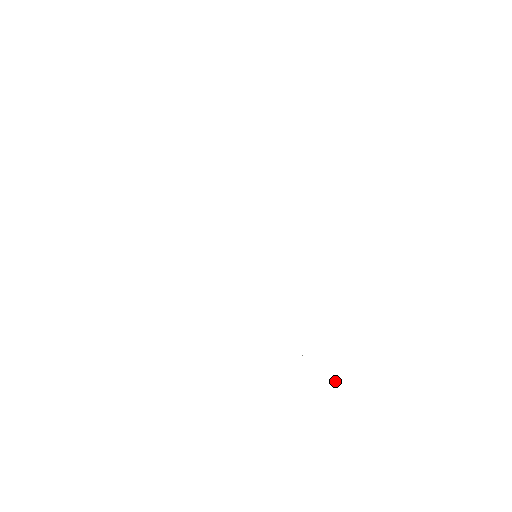
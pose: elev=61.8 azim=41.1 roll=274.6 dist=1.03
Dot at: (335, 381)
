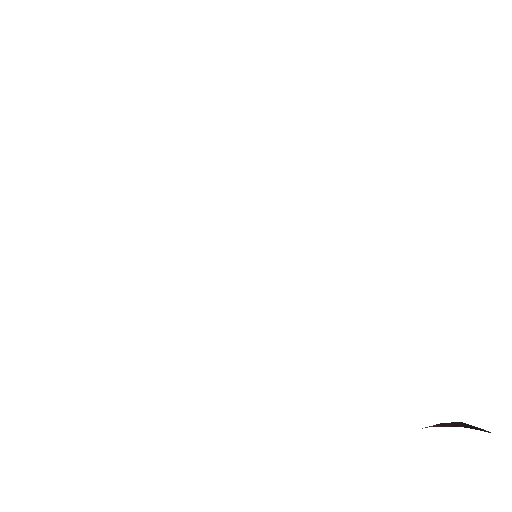
Dot at: occluded
